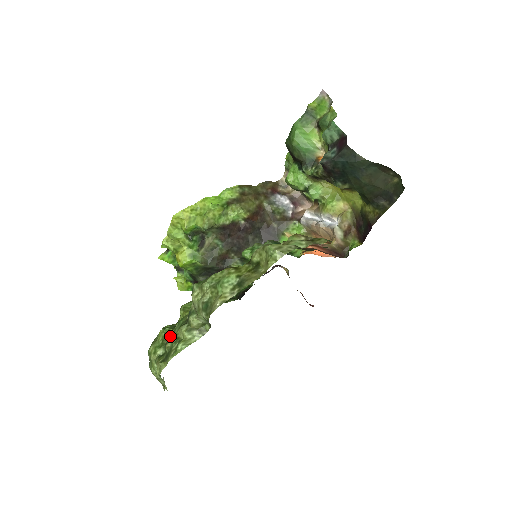
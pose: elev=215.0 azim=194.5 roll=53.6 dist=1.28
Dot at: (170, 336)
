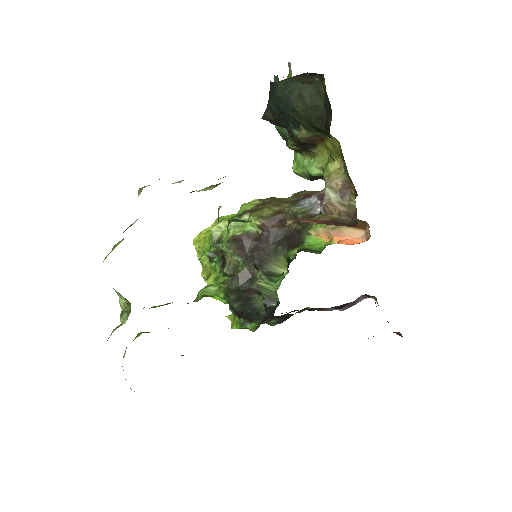
Dot at: occluded
